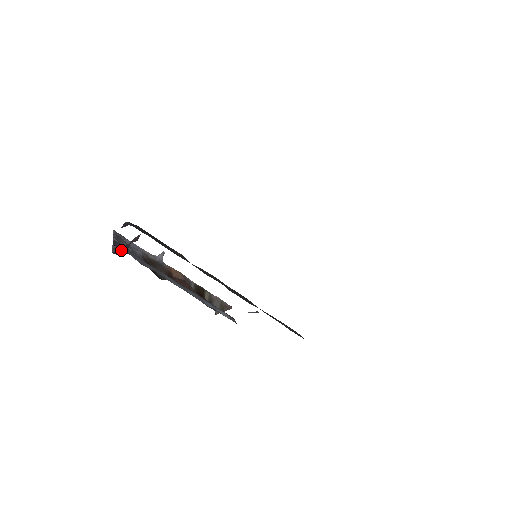
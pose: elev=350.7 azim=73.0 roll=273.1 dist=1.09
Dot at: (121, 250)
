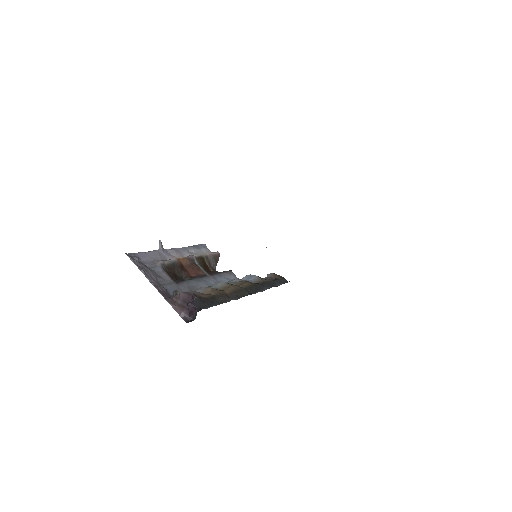
Dot at: (187, 314)
